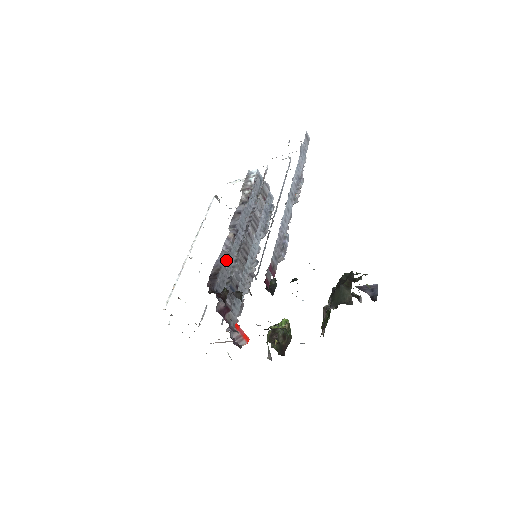
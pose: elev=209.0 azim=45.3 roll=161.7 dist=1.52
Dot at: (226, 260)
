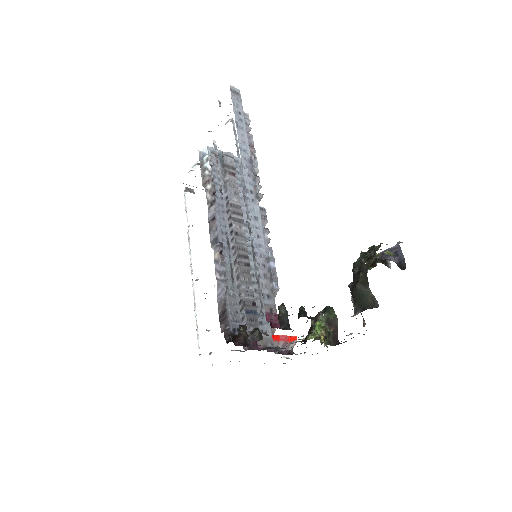
Dot at: (226, 289)
